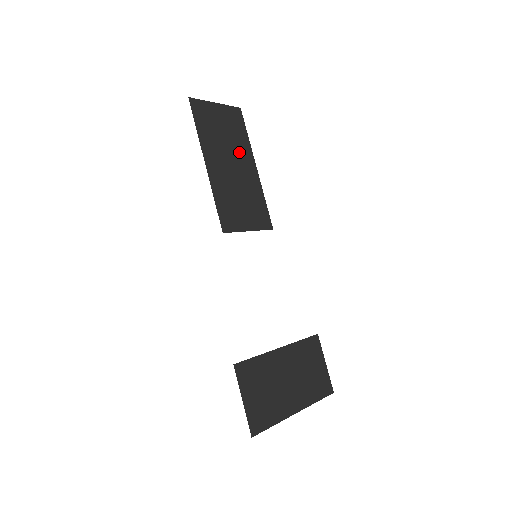
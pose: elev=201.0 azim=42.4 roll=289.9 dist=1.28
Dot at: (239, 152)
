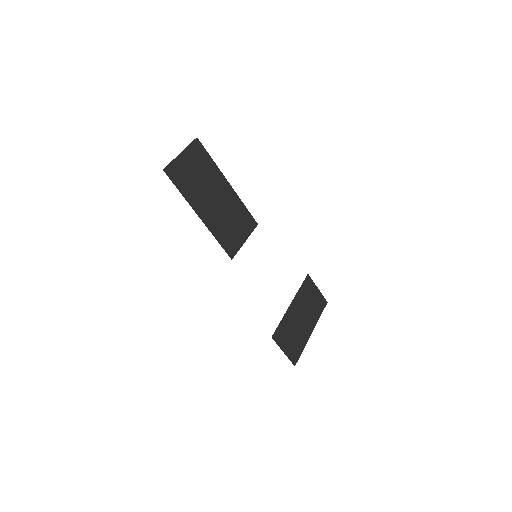
Dot at: (213, 182)
